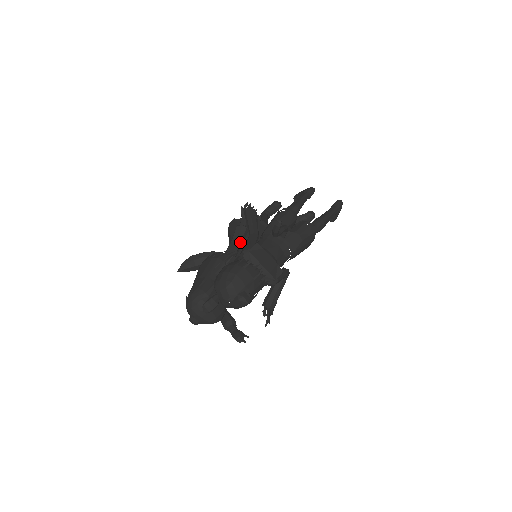
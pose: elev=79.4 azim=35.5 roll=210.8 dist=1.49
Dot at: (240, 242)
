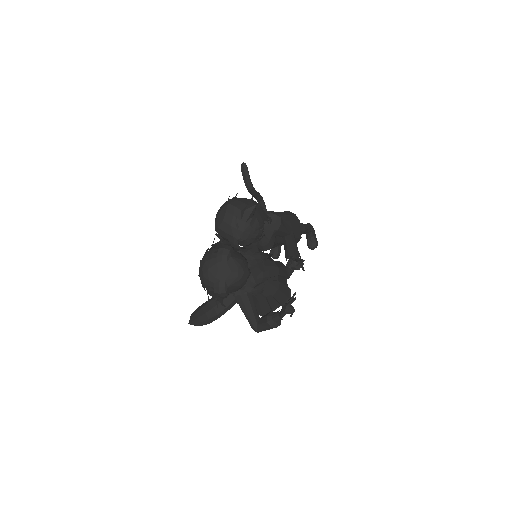
Dot at: occluded
